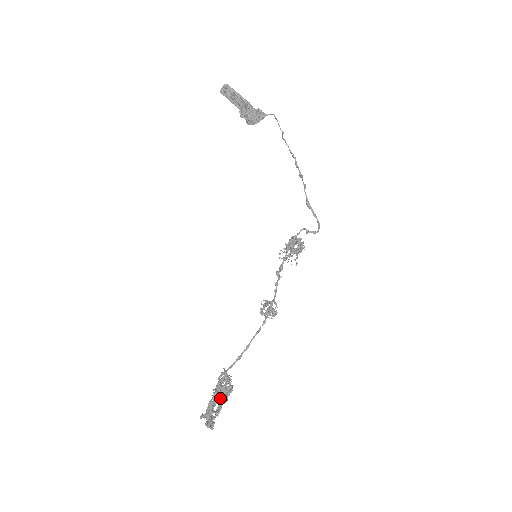
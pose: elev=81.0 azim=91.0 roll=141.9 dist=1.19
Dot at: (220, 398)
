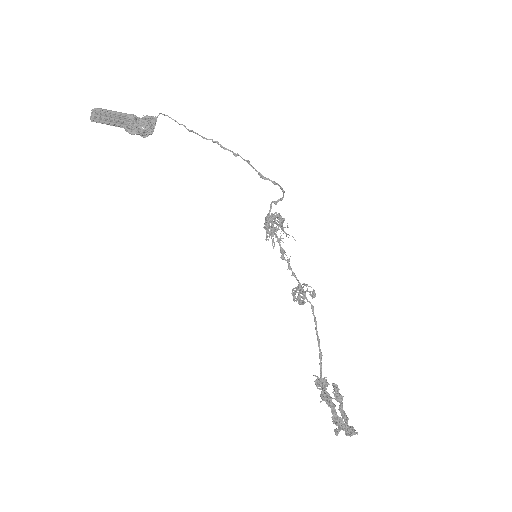
Dot at: occluded
